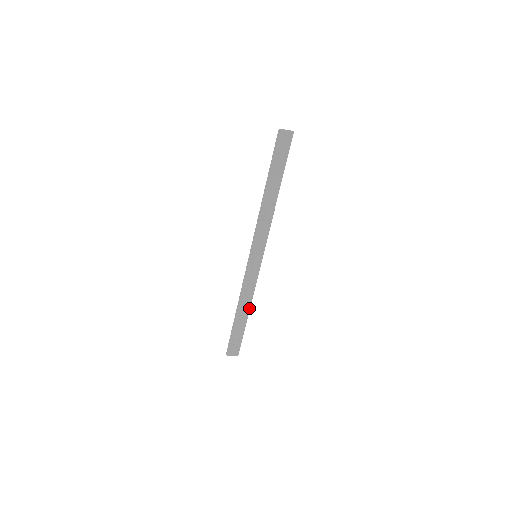
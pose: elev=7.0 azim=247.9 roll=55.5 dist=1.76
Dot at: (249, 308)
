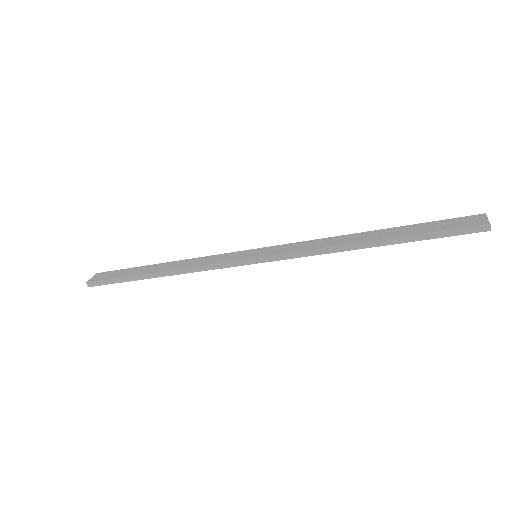
Dot at: occluded
